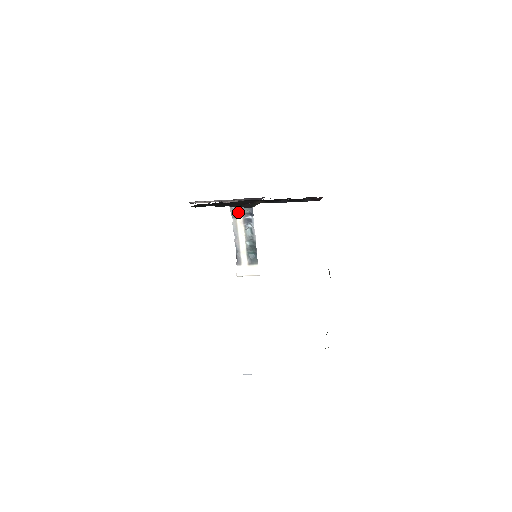
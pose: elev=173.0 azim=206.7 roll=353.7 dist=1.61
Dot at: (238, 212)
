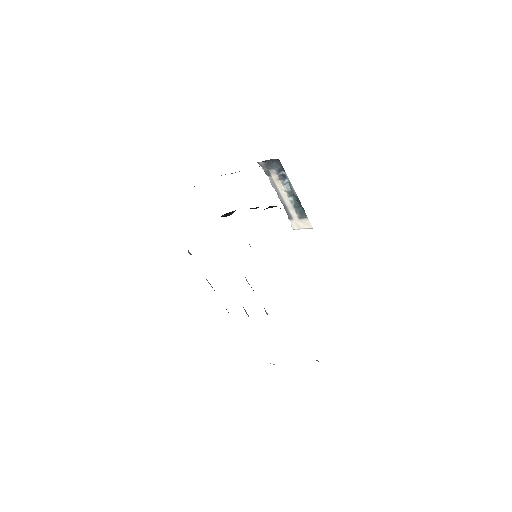
Dot at: (270, 169)
